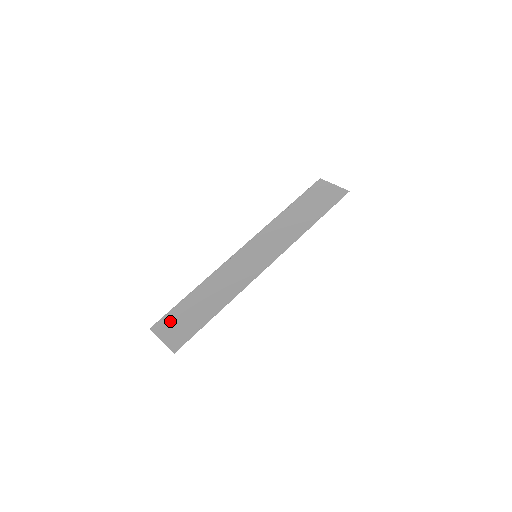
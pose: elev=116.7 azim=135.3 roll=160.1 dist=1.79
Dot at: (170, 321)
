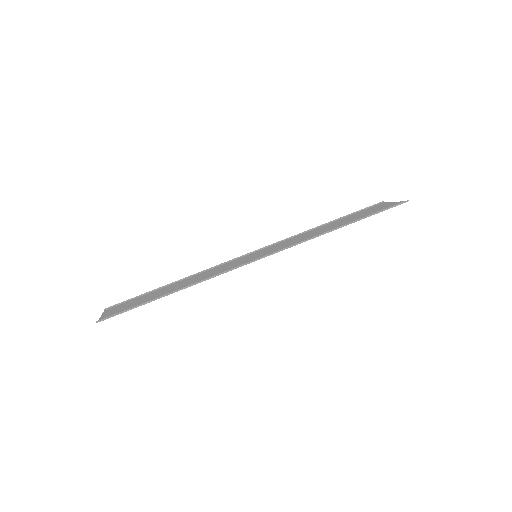
Dot at: (126, 304)
